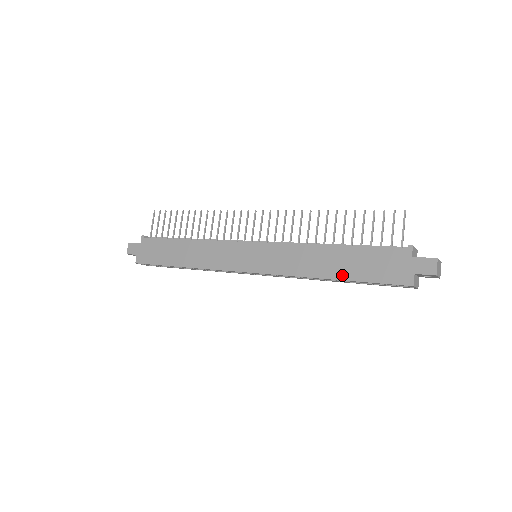
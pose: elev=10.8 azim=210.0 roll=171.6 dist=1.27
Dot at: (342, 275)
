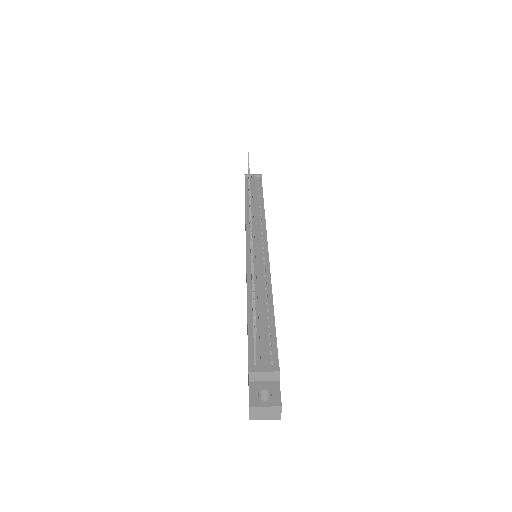
Dot at: occluded
